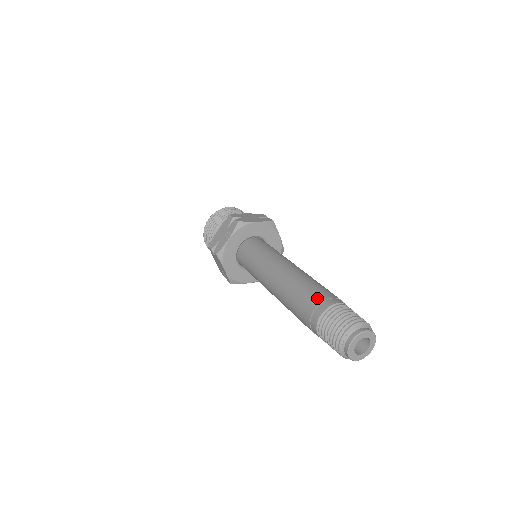
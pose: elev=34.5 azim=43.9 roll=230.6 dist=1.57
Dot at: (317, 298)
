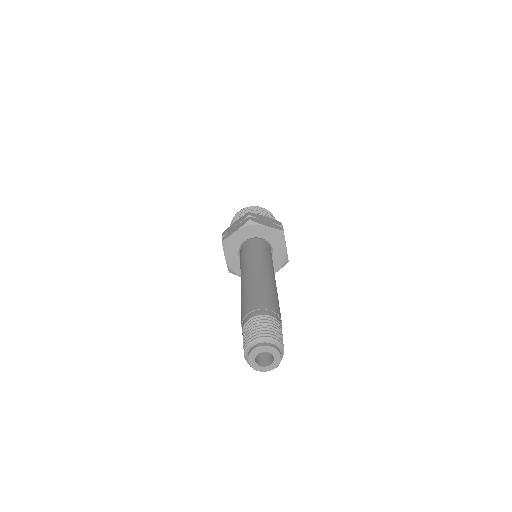
Dot at: (257, 304)
